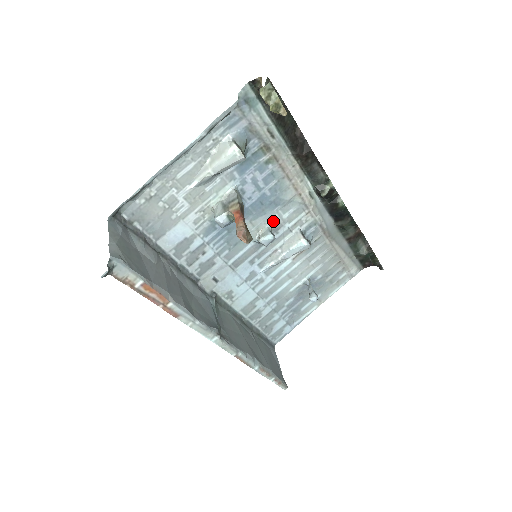
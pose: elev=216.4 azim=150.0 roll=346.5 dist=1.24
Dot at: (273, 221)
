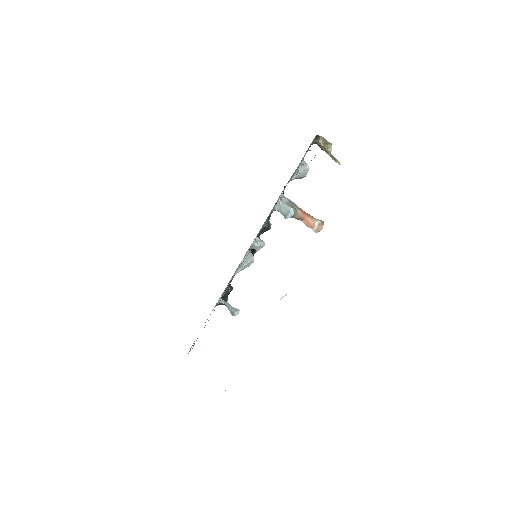
Dot at: occluded
